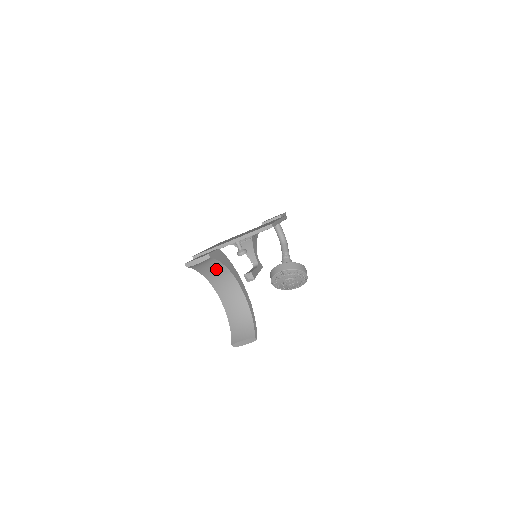
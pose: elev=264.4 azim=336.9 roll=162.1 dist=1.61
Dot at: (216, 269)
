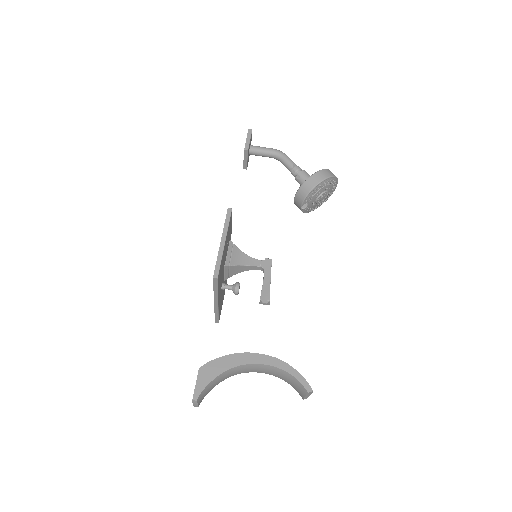
Dot at: (218, 380)
